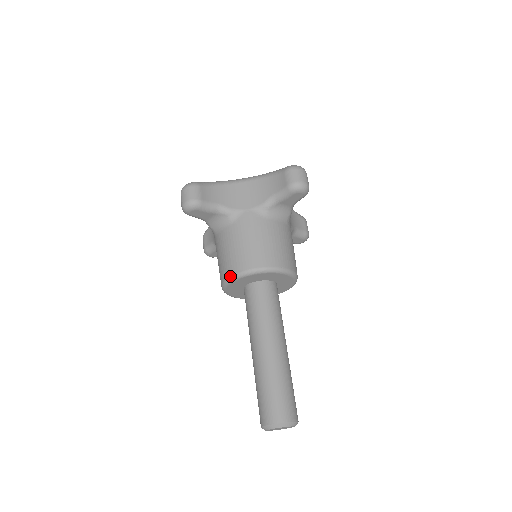
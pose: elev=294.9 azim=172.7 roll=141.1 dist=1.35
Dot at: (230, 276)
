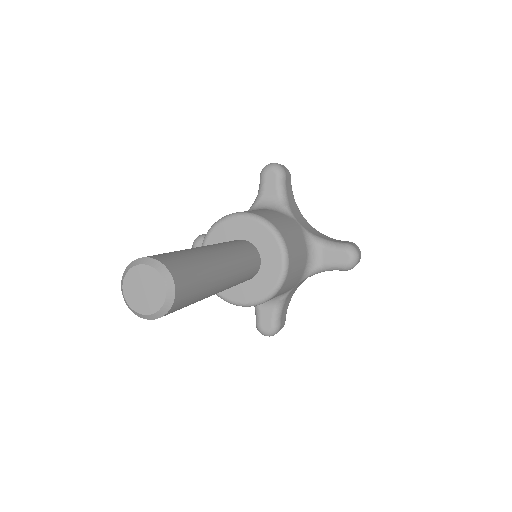
Dot at: occluded
